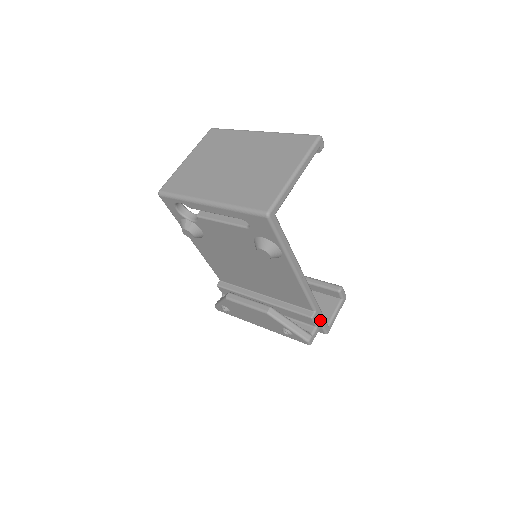
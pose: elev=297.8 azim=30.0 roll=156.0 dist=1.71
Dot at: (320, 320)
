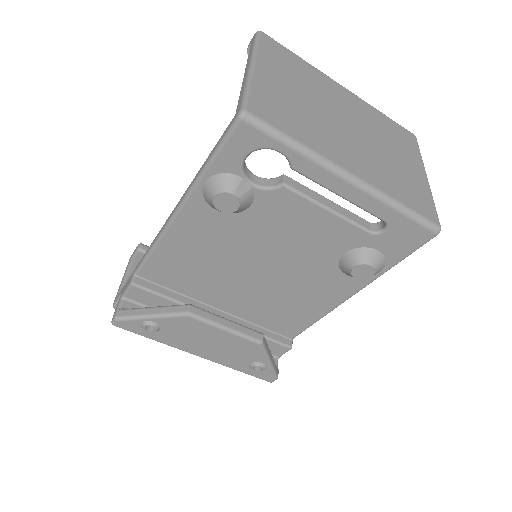
Dot at: occluded
